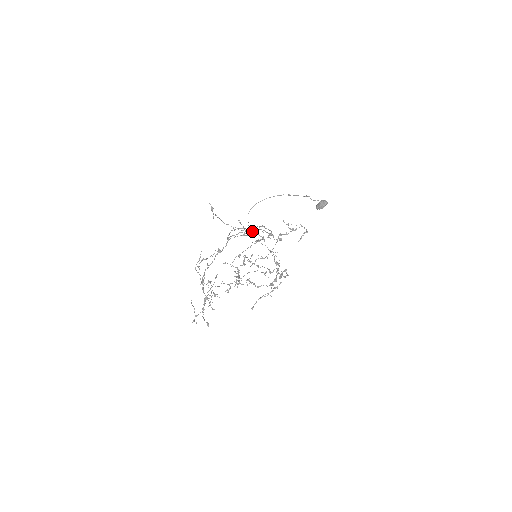
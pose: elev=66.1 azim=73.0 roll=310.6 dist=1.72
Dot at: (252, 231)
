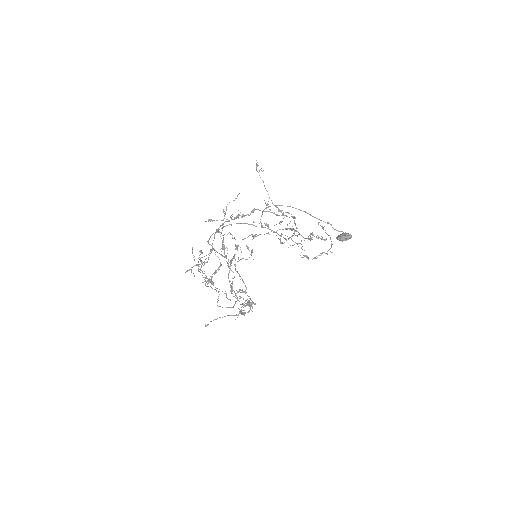
Dot at: (267, 225)
